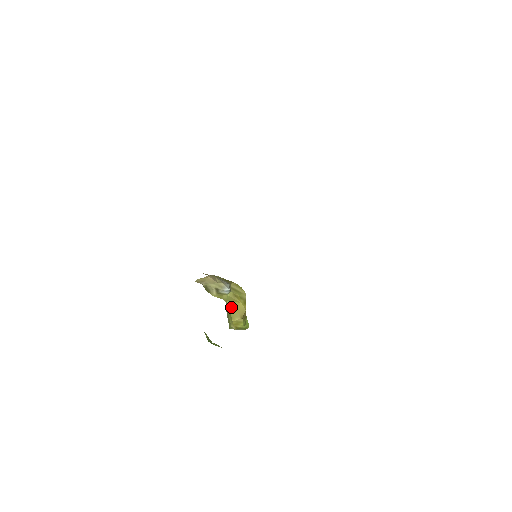
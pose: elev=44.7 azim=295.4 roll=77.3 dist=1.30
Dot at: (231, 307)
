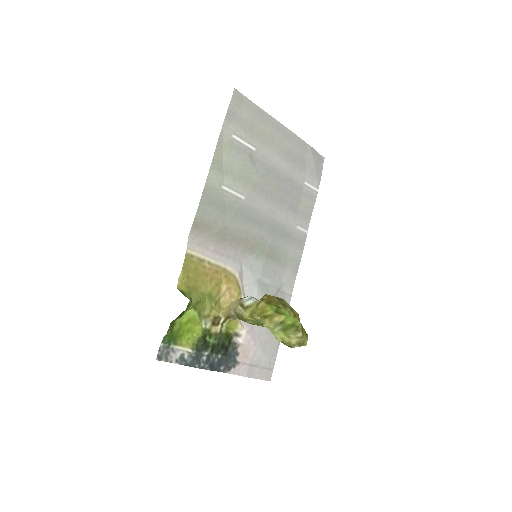
Dot at: occluded
